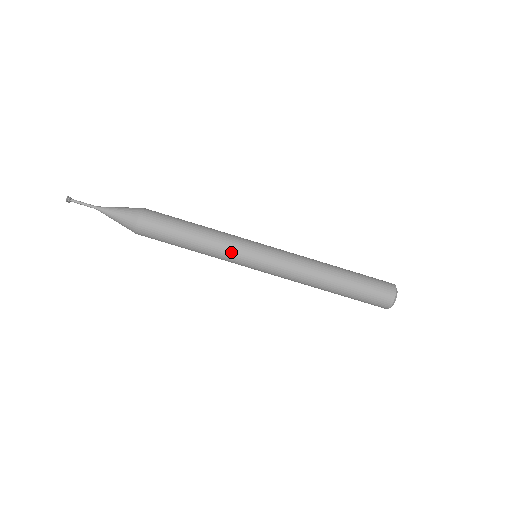
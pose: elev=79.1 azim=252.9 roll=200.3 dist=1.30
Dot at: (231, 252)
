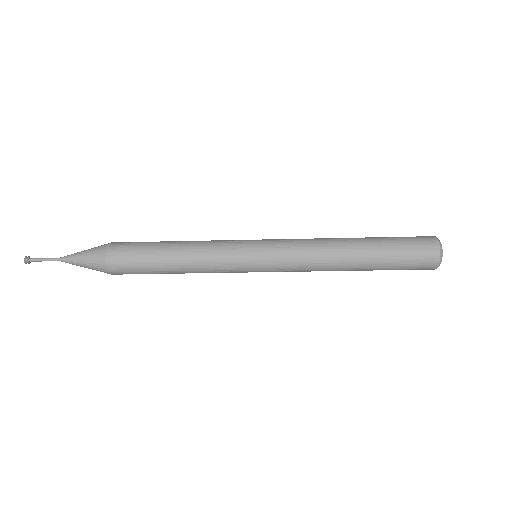
Dot at: occluded
